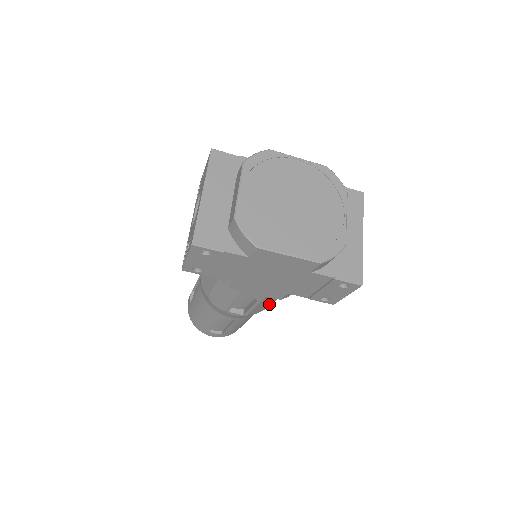
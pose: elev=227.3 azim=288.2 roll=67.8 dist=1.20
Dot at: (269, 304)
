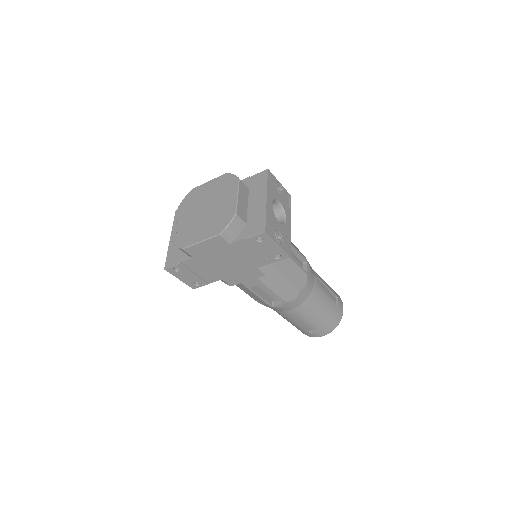
Dot at: (289, 285)
